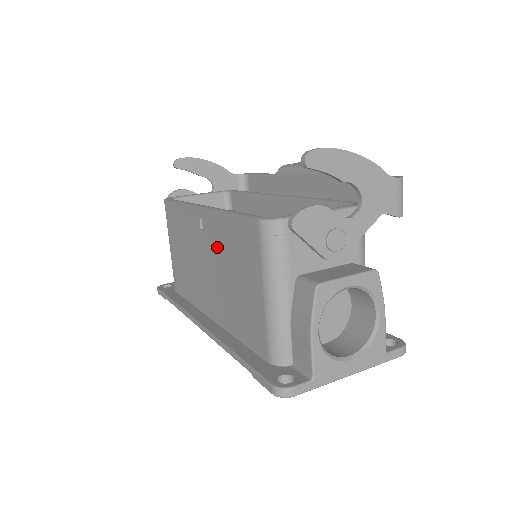
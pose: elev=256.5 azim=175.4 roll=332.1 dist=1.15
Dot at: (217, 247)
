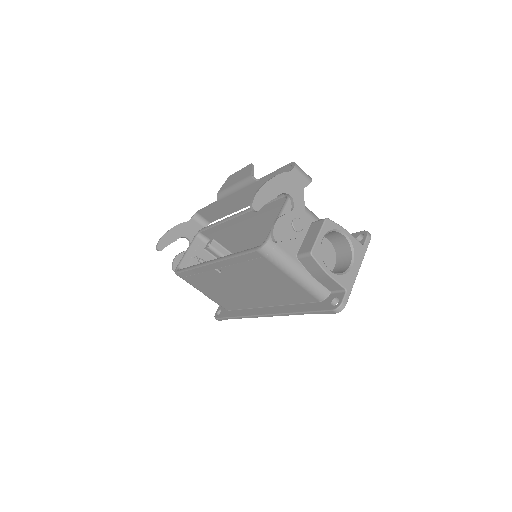
Dot at: (240, 275)
